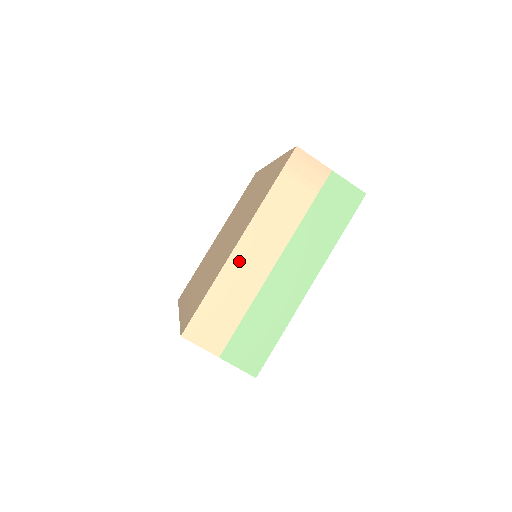
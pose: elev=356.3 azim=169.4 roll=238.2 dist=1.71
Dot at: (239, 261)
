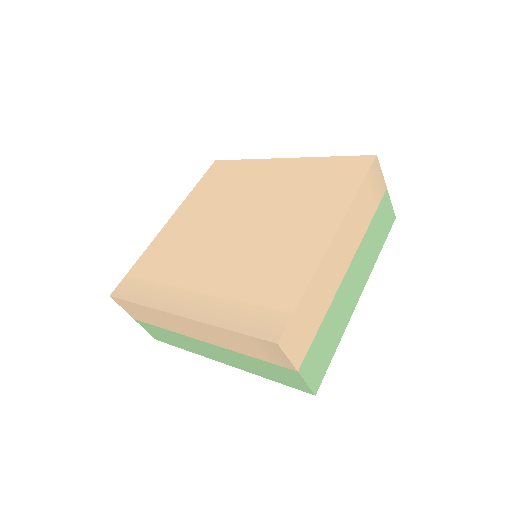
Dot at: (329, 260)
